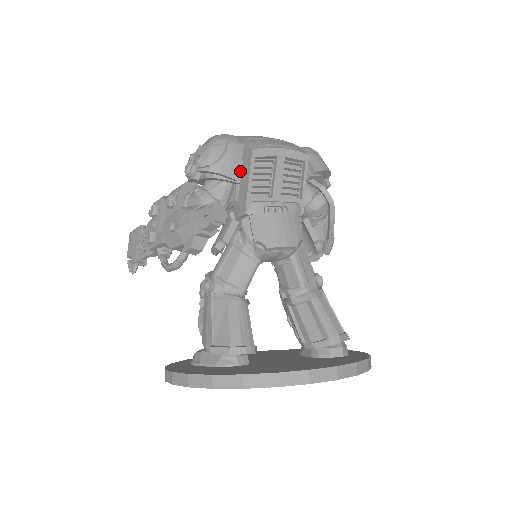
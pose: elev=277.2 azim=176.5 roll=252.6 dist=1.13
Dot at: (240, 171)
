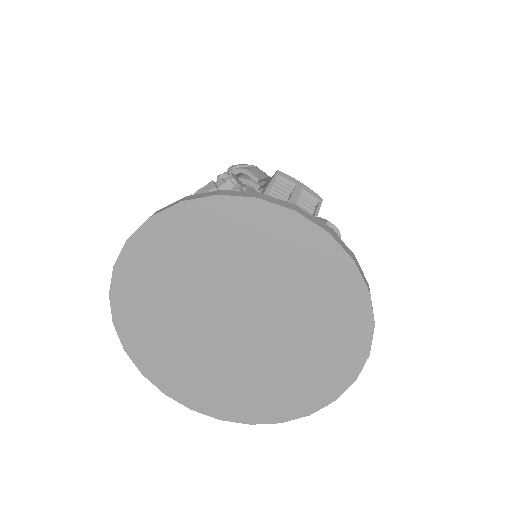
Dot at: (263, 184)
